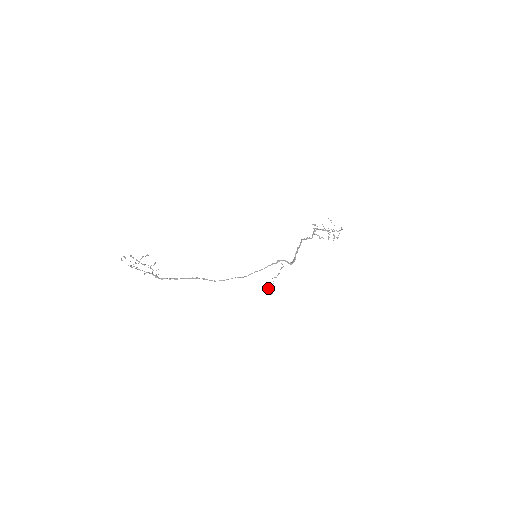
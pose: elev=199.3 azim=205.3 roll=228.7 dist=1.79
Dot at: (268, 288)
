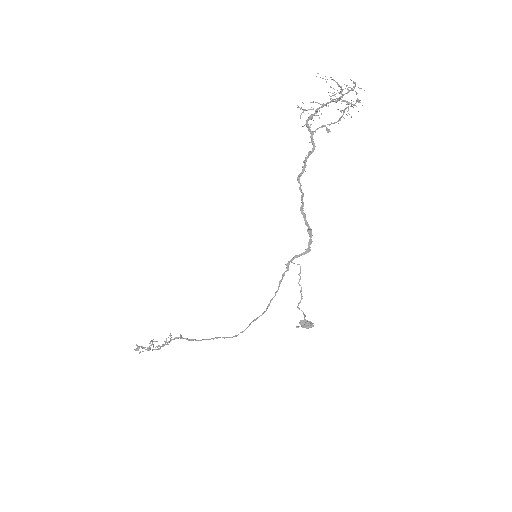
Dot at: (301, 326)
